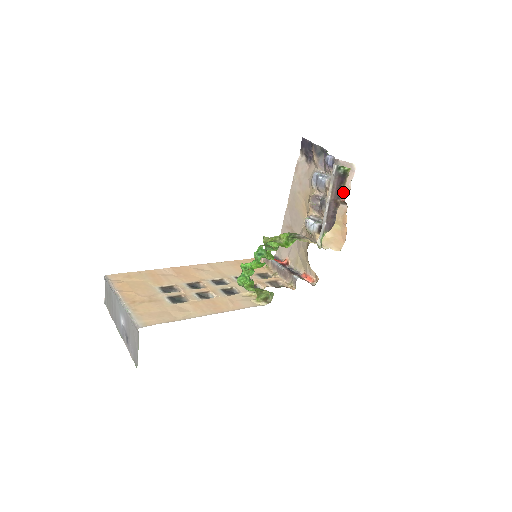
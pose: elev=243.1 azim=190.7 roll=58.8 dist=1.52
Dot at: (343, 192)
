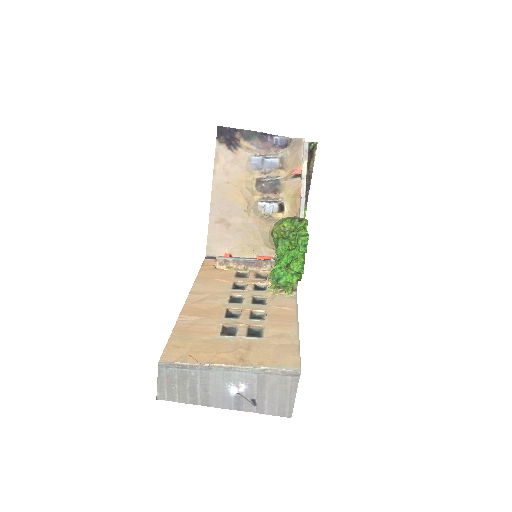
Dot at: (297, 166)
